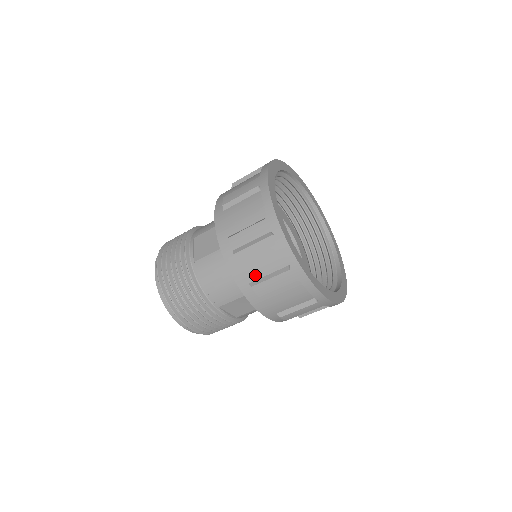
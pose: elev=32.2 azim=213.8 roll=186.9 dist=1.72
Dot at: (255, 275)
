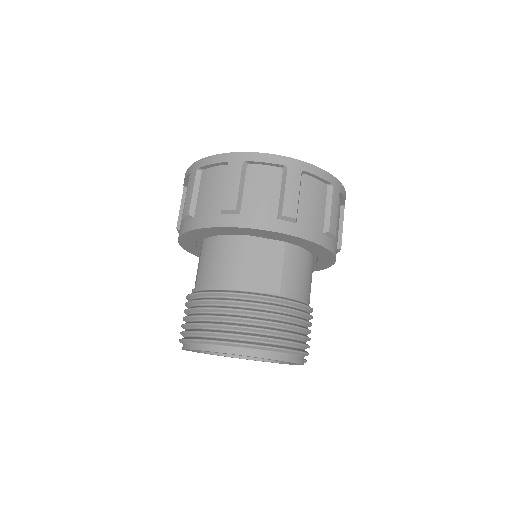
Dot at: (217, 203)
